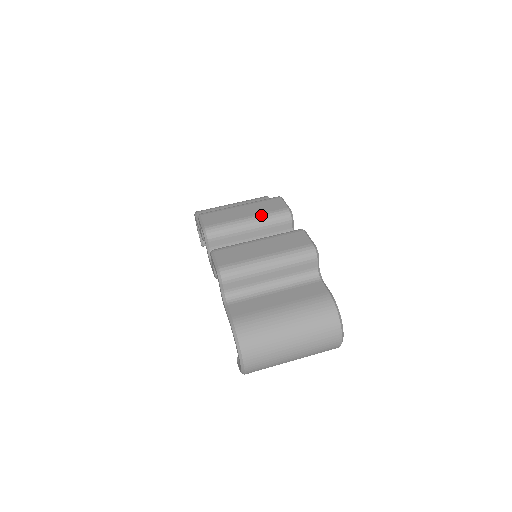
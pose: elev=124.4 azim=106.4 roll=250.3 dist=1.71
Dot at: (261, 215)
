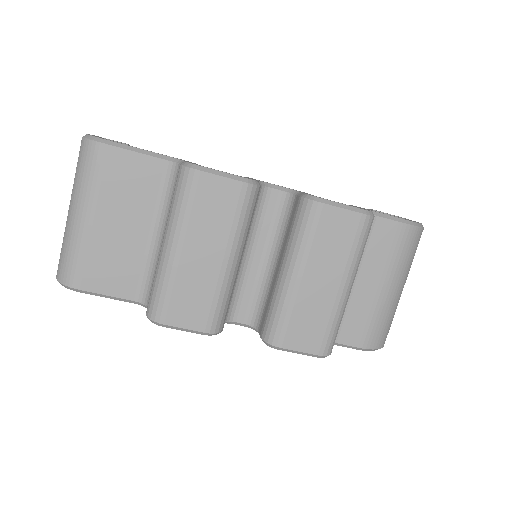
Dot at: (234, 236)
